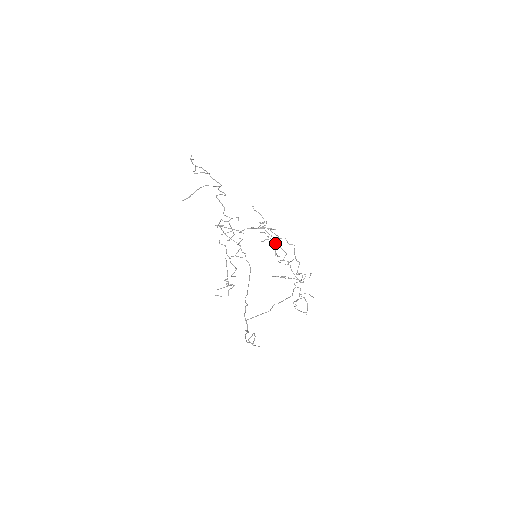
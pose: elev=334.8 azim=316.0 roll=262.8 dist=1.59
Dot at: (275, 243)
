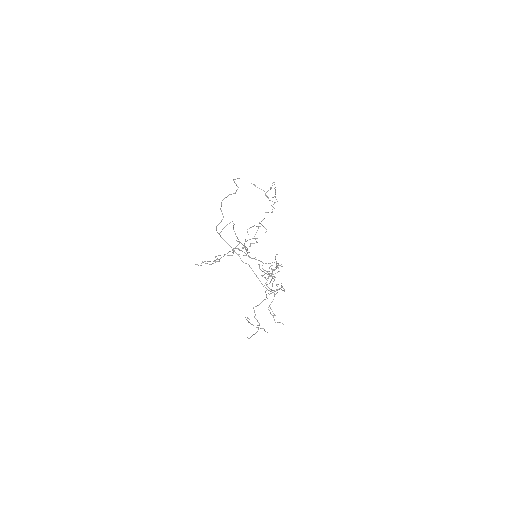
Dot at: (275, 267)
